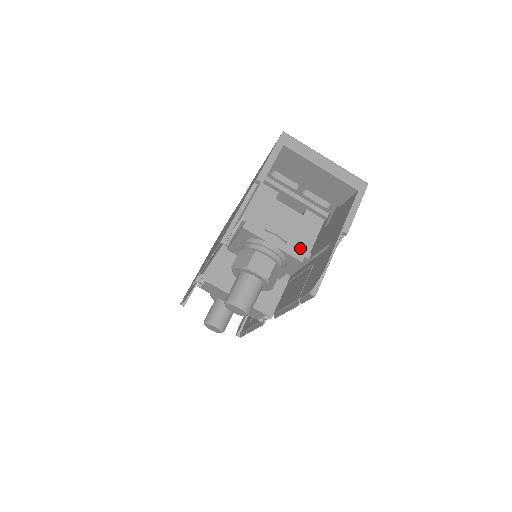
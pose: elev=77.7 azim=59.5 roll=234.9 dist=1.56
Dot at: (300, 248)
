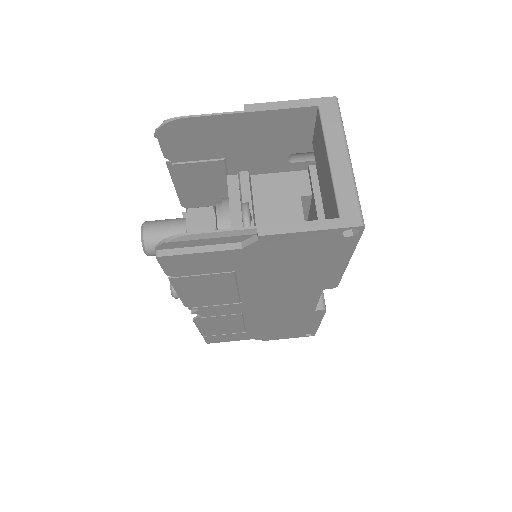
Dot at: occluded
